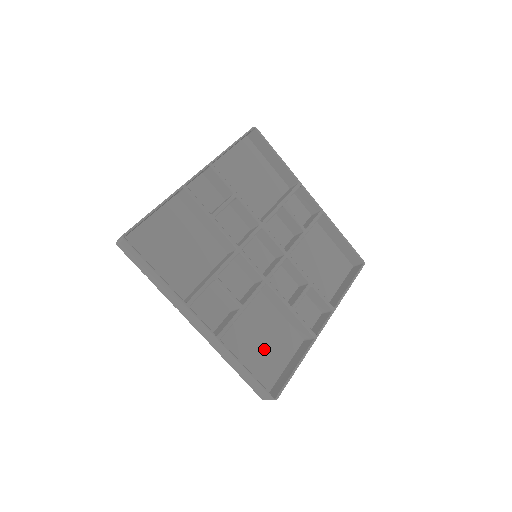
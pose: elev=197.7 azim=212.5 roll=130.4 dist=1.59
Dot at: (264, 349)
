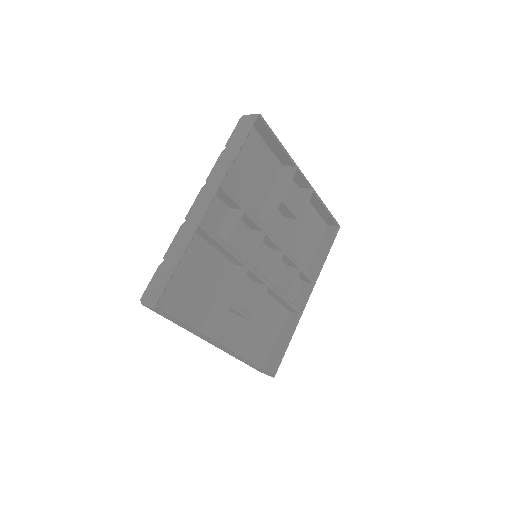
Dot at: (262, 334)
